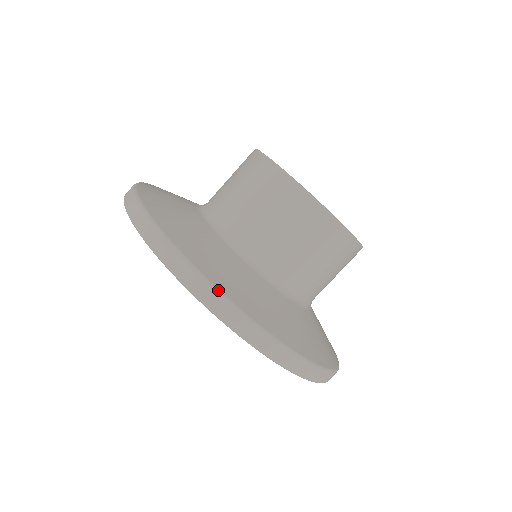
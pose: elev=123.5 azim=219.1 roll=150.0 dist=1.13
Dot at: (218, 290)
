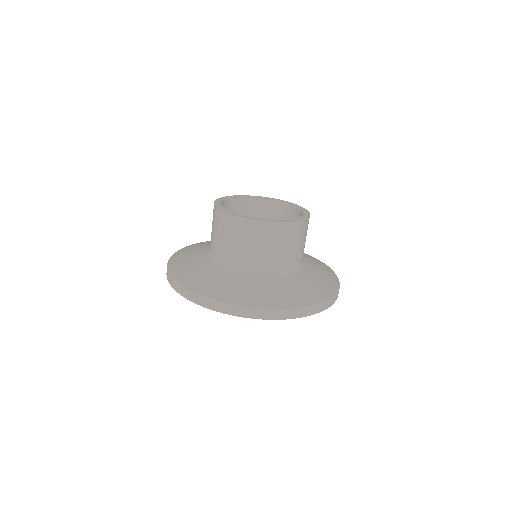
Dot at: (224, 303)
